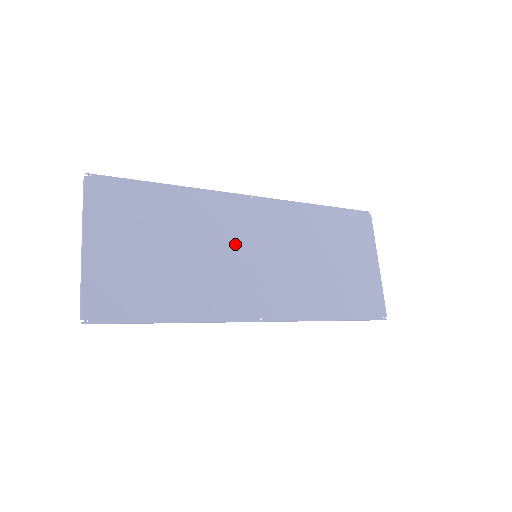
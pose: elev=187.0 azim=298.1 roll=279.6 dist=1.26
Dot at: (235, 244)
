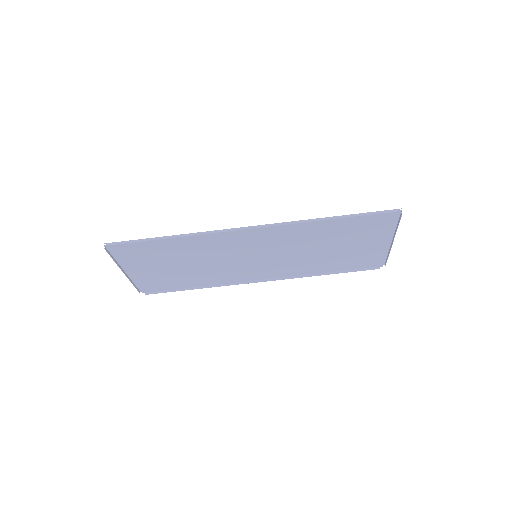
Dot at: (239, 262)
